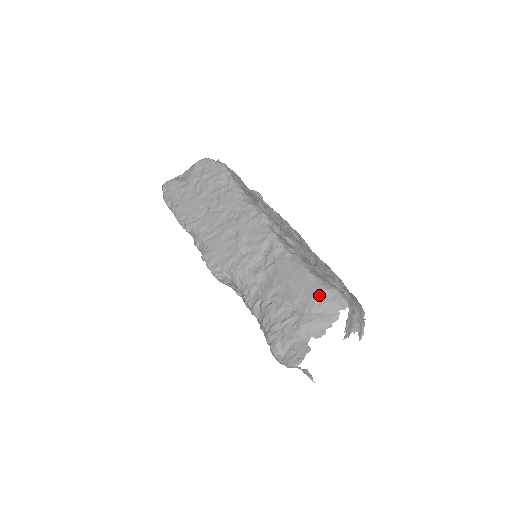
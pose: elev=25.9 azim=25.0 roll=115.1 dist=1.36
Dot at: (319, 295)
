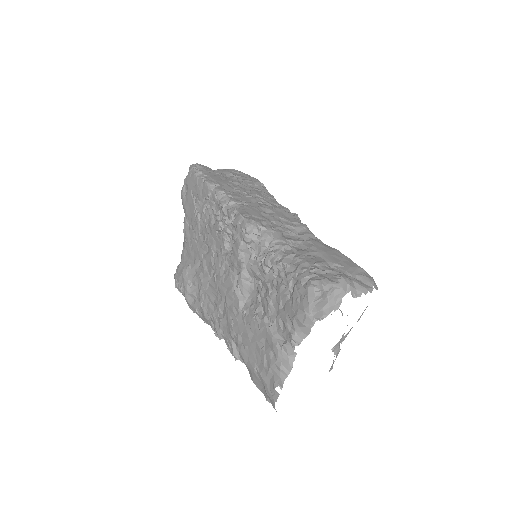
Dot at: (357, 269)
